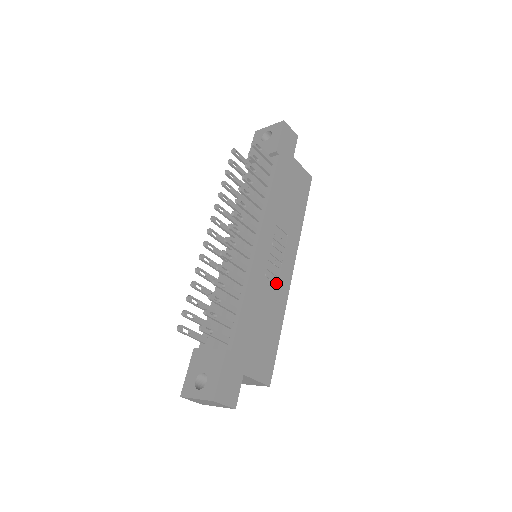
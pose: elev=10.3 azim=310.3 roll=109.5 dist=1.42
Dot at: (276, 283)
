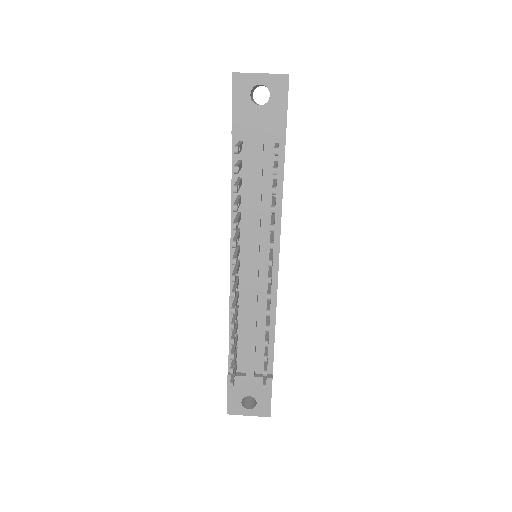
Dot at: occluded
